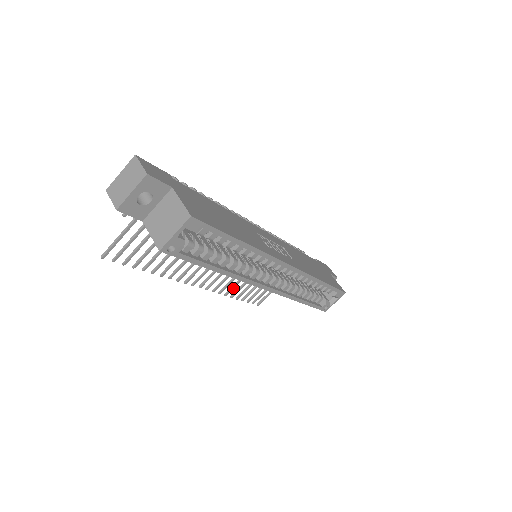
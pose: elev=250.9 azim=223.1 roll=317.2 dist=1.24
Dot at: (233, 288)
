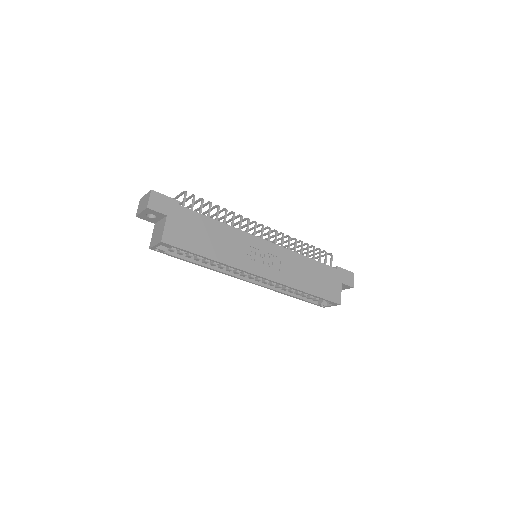
Dot at: occluded
